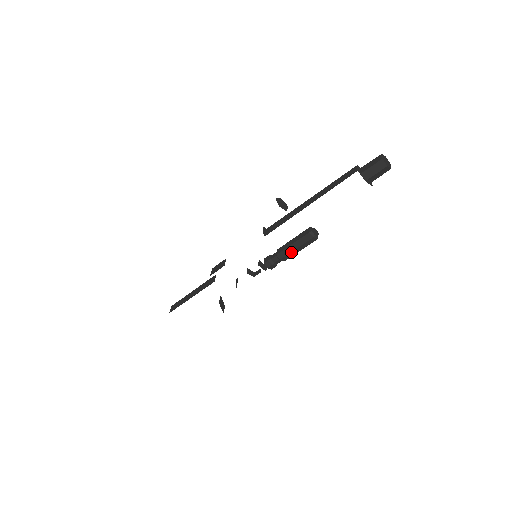
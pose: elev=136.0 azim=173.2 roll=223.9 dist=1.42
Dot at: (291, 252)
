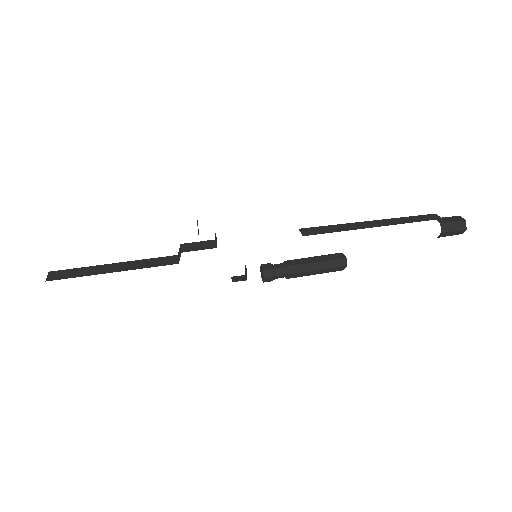
Dot at: (308, 271)
